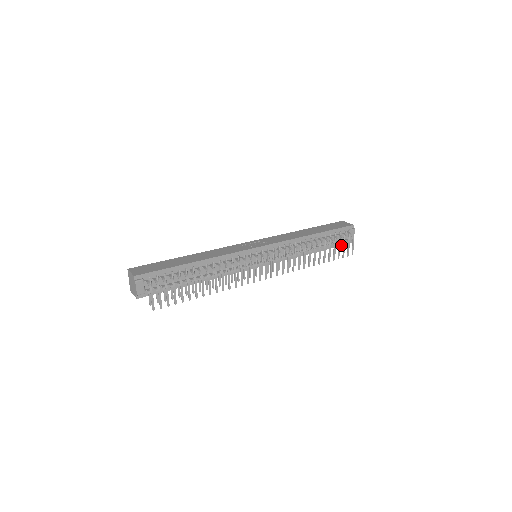
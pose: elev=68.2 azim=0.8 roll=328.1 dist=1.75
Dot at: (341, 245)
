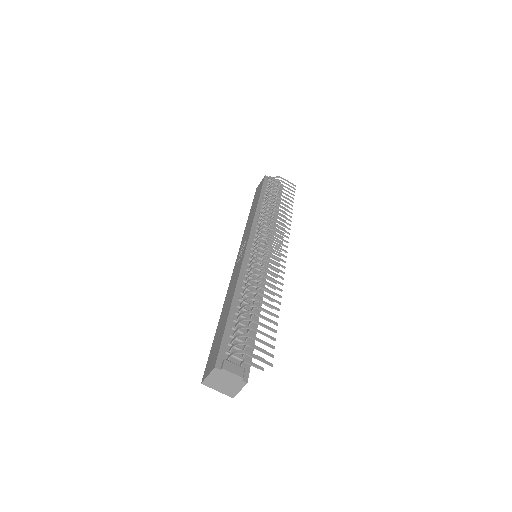
Dot at: (281, 193)
